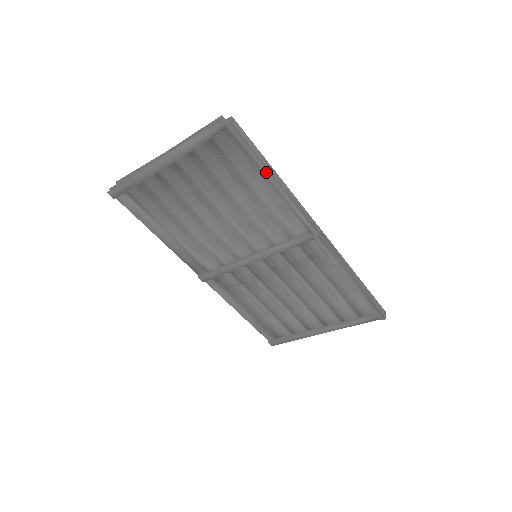
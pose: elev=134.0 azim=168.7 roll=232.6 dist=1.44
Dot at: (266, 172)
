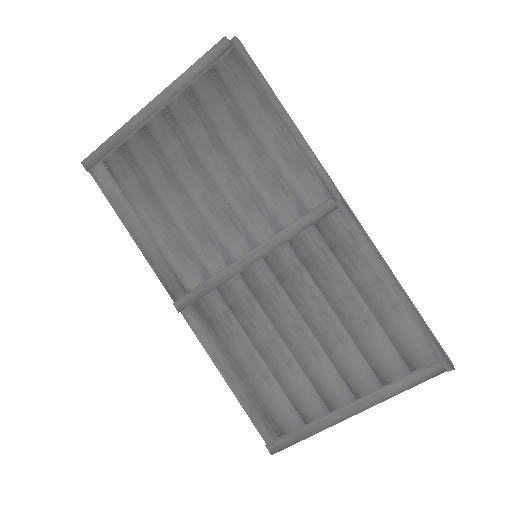
Dot at: (275, 101)
